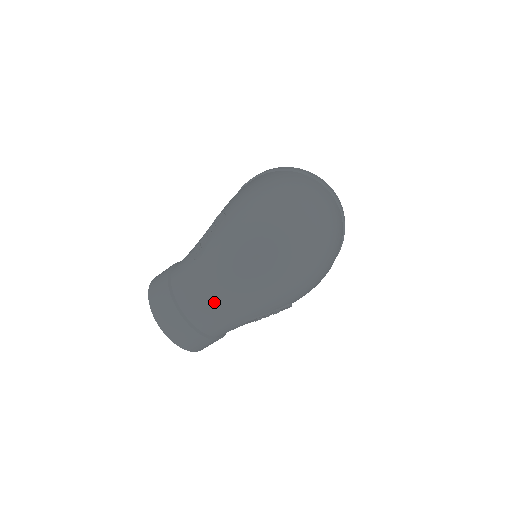
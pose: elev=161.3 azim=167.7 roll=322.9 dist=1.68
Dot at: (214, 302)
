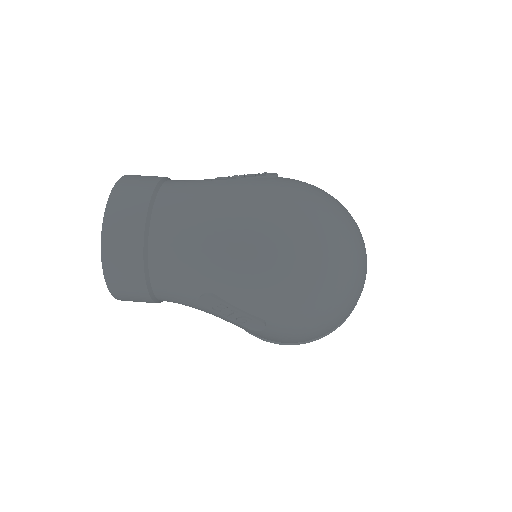
Dot at: (201, 234)
